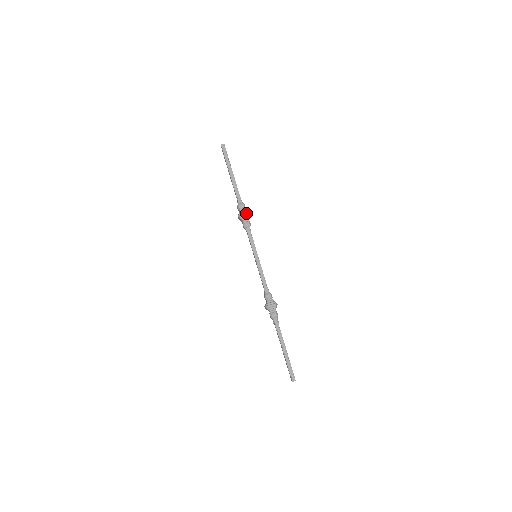
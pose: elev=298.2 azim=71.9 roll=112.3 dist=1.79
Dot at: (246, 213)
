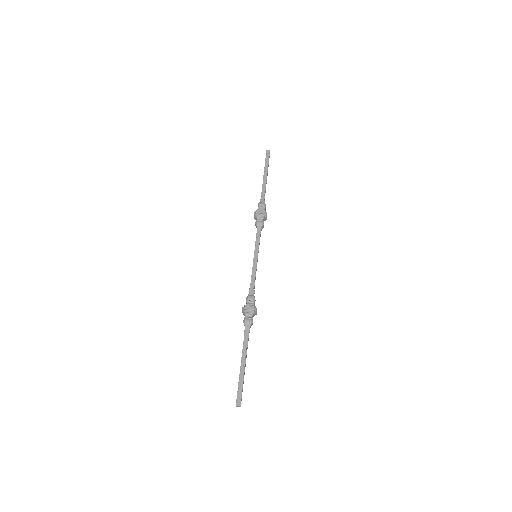
Dot at: (263, 211)
